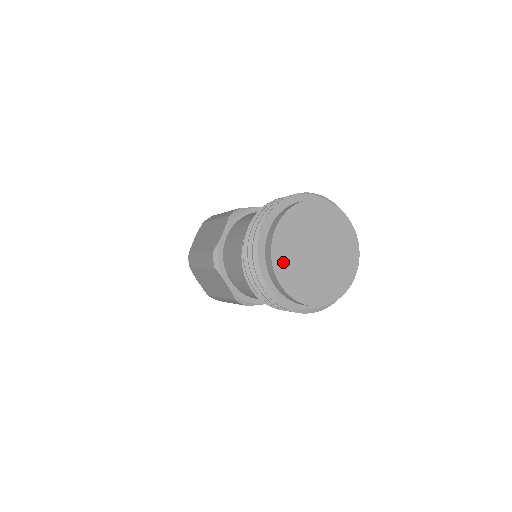
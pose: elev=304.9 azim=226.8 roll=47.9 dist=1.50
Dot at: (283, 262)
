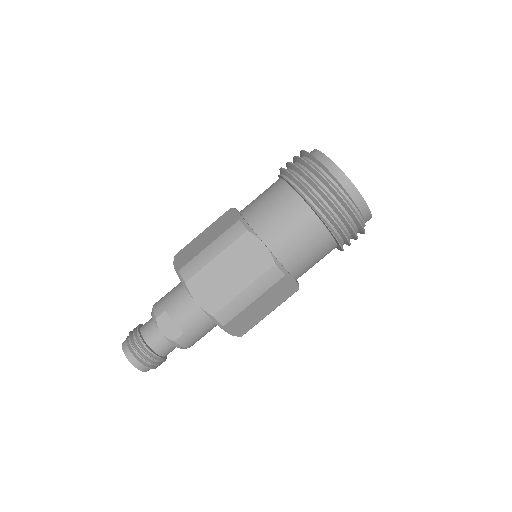
Dot at: occluded
